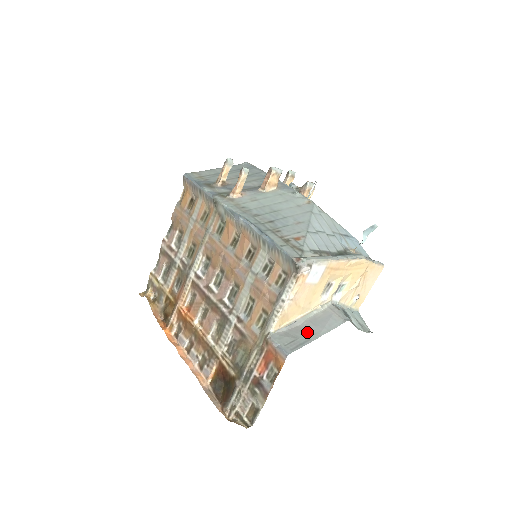
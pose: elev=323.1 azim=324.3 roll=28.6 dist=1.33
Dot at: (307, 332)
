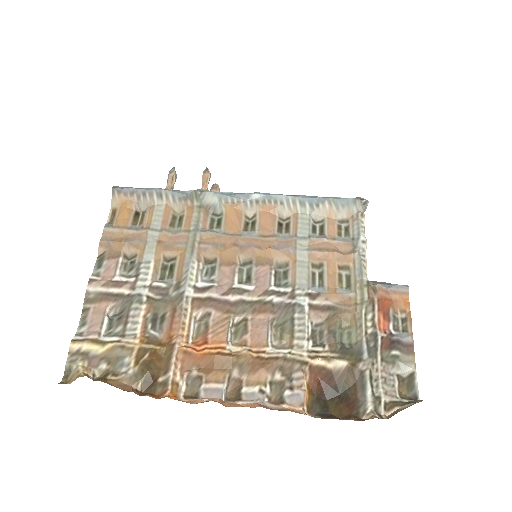
Dot at: (382, 283)
